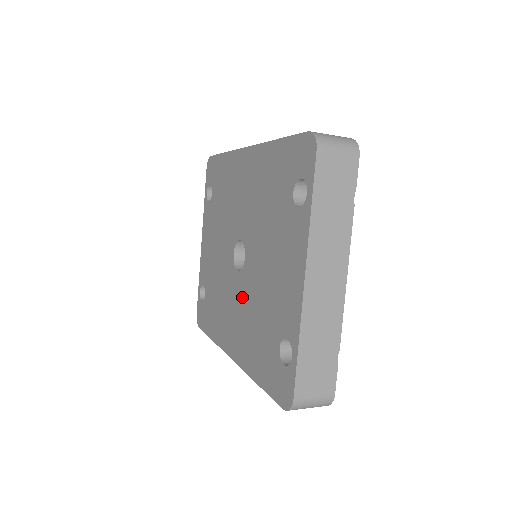
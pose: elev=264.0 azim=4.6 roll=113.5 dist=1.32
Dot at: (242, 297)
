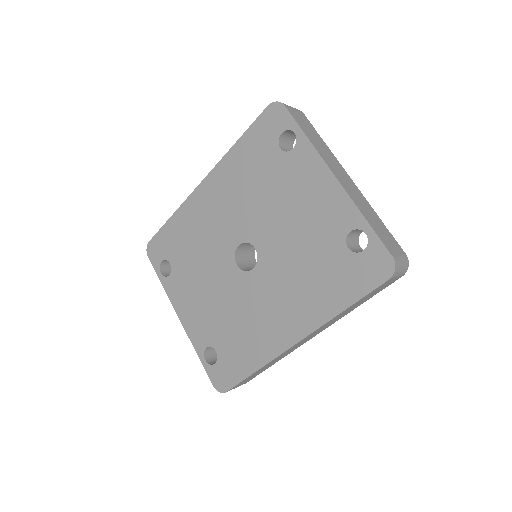
Dot at: (274, 278)
